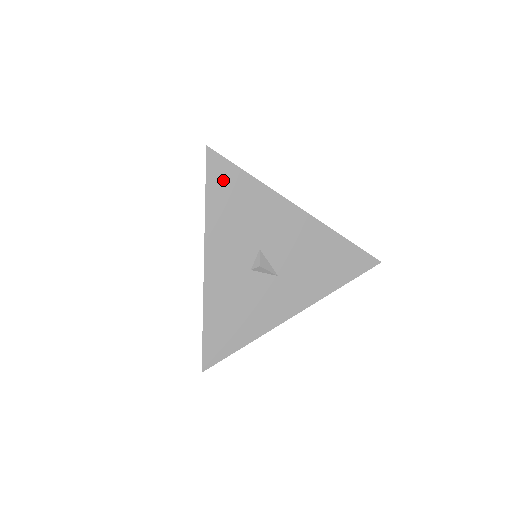
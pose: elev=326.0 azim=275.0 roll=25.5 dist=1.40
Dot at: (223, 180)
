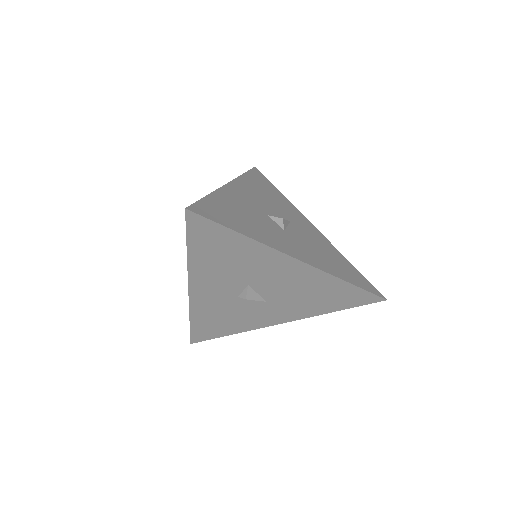
Dot at: (207, 236)
